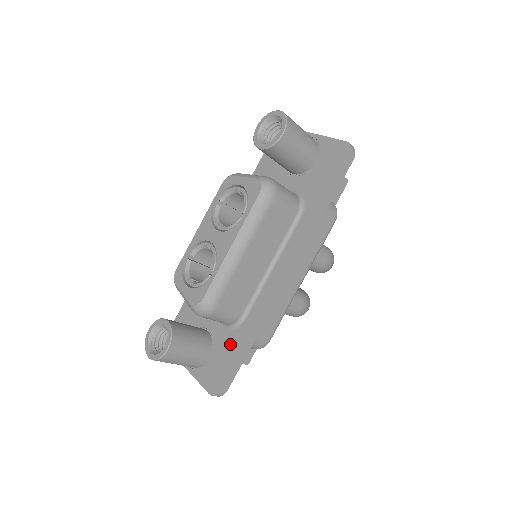
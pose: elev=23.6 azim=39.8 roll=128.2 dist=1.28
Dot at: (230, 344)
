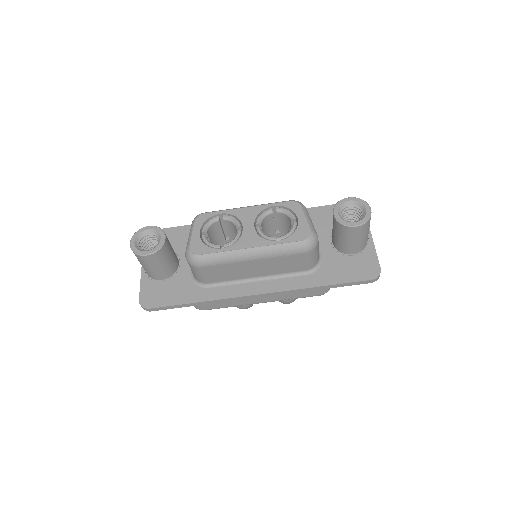
Dot at: (183, 289)
